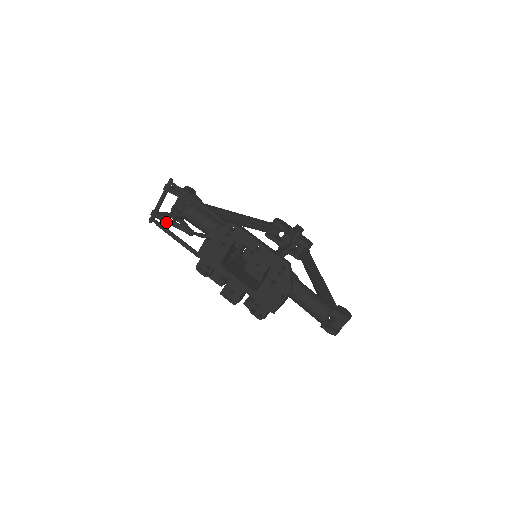
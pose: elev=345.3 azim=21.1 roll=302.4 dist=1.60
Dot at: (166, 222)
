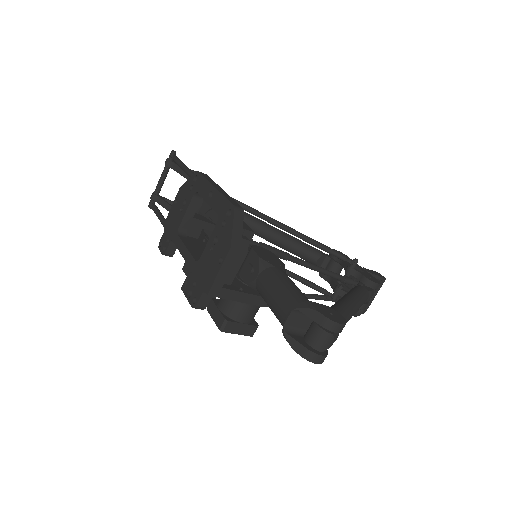
Dot at: (163, 206)
